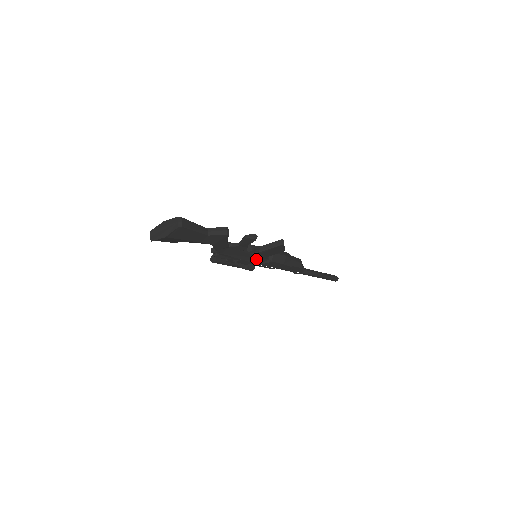
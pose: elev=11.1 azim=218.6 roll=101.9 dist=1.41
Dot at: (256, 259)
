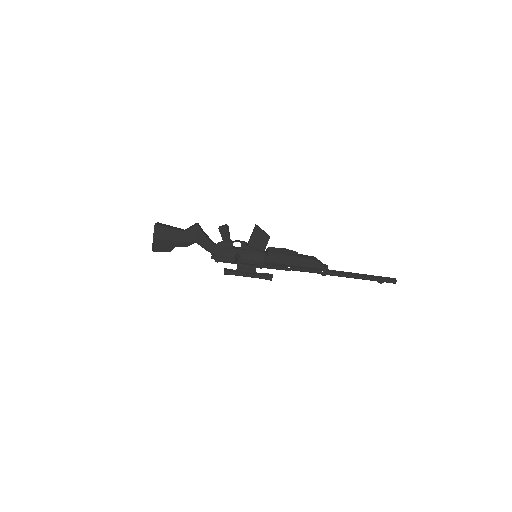
Dot at: (254, 255)
